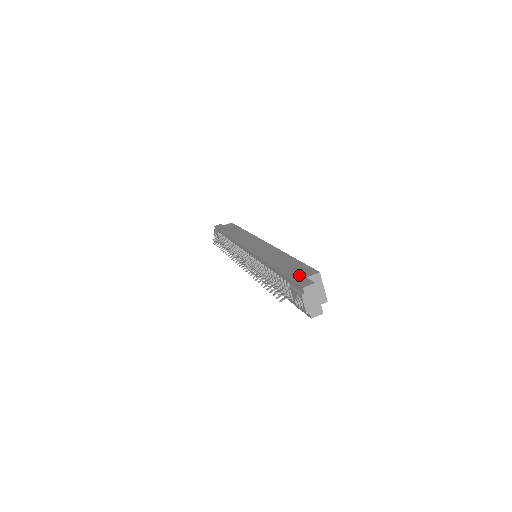
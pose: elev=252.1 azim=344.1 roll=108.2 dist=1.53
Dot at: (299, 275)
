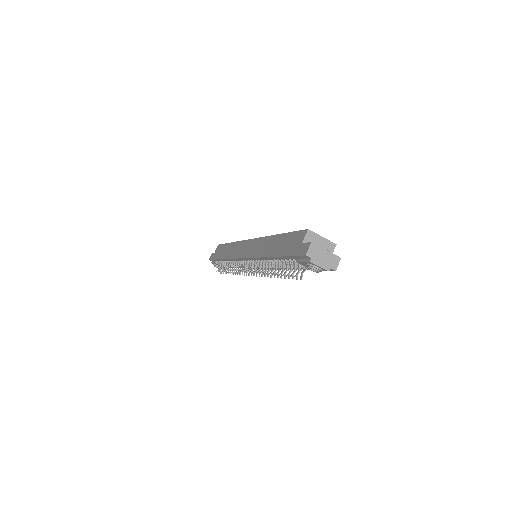
Dot at: (295, 246)
